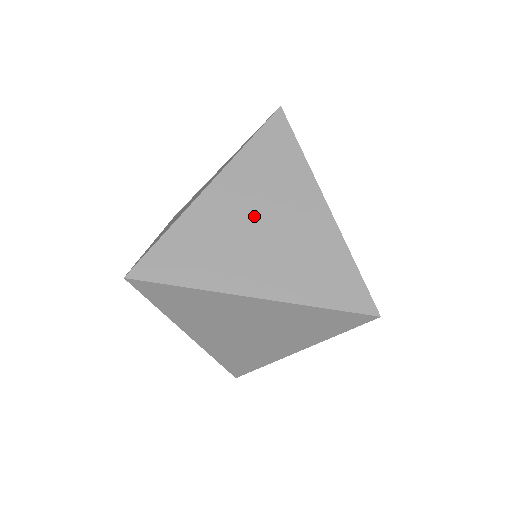
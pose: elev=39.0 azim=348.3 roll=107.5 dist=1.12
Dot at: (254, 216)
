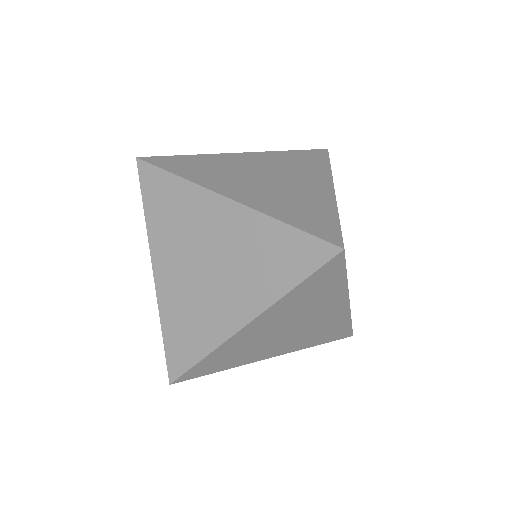
Dot at: (265, 172)
